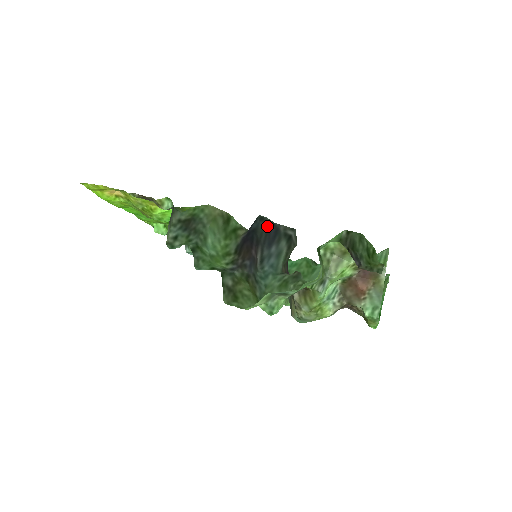
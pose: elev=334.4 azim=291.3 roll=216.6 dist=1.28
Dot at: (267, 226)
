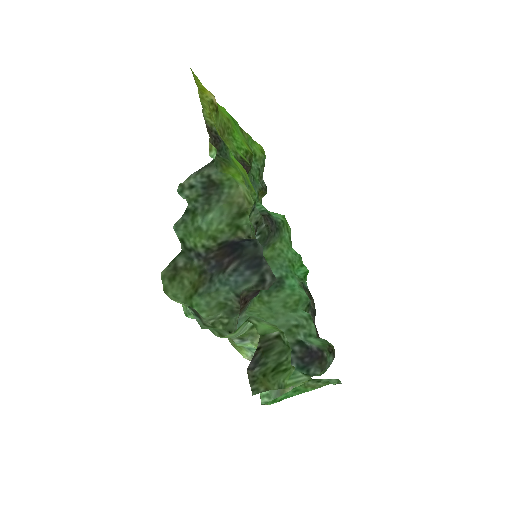
Dot at: (255, 254)
